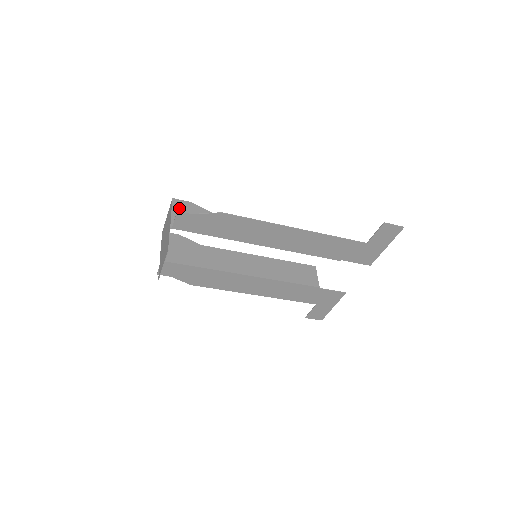
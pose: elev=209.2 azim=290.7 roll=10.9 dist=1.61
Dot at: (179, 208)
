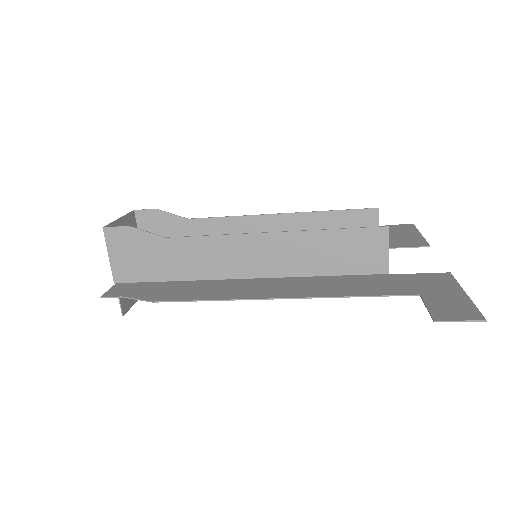
Dot at: (116, 245)
